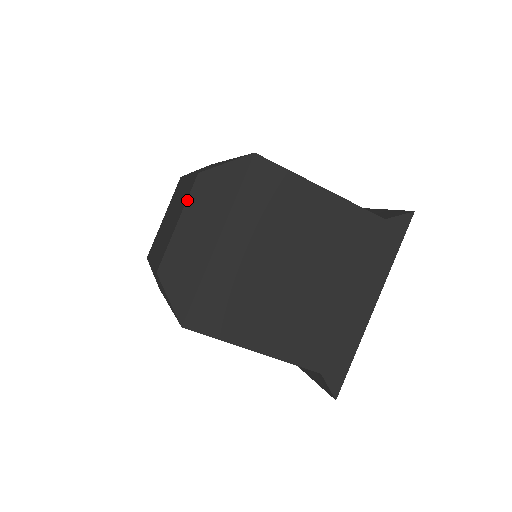
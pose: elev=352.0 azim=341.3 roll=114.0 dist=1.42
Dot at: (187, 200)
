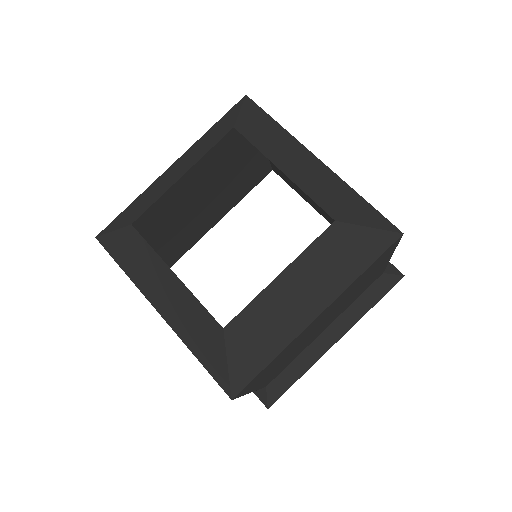
Dot at: (305, 250)
